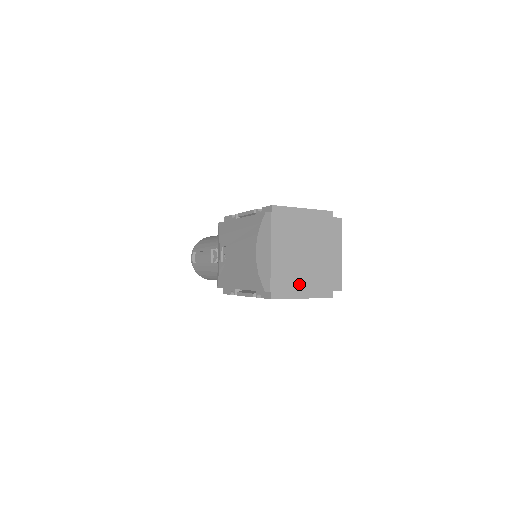
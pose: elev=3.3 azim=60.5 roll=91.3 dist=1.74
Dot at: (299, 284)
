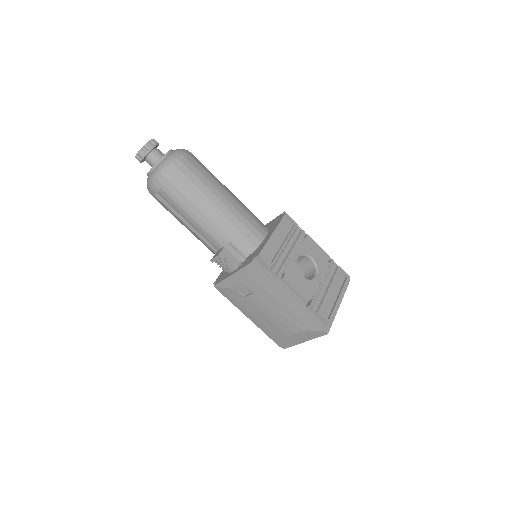
Dot at: occluded
